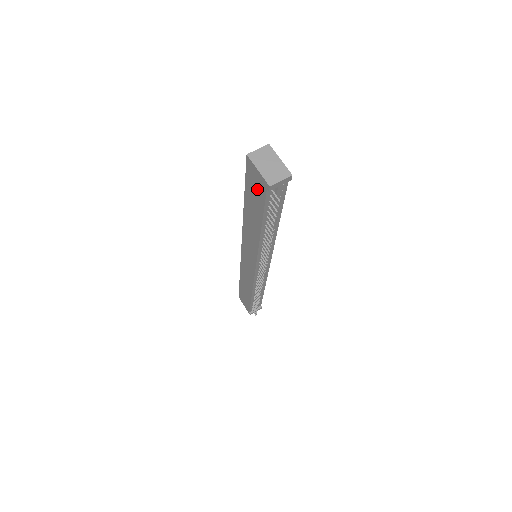
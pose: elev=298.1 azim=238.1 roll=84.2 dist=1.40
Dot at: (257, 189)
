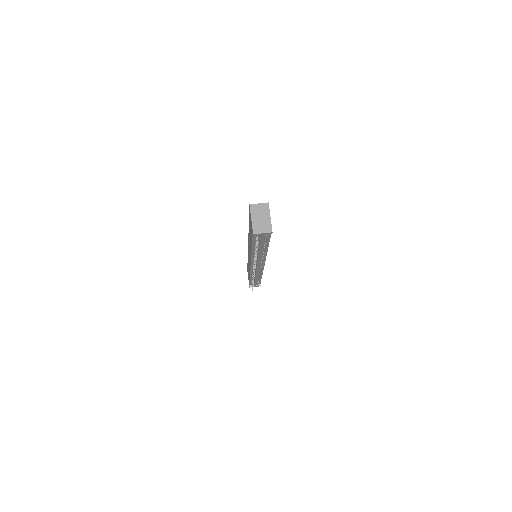
Dot at: occluded
